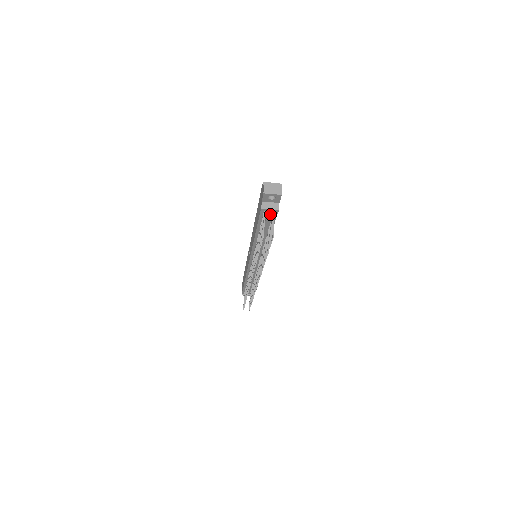
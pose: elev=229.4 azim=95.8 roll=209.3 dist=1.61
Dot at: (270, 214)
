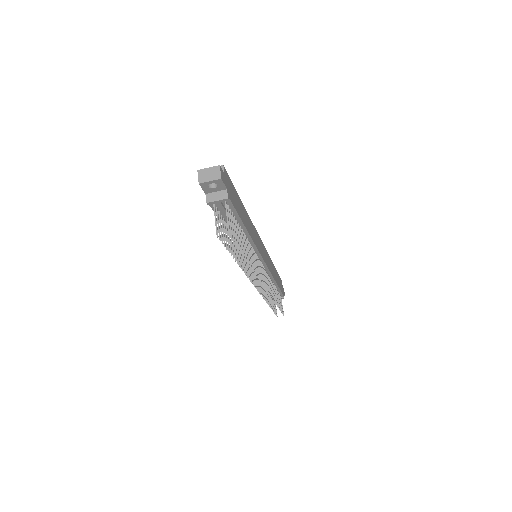
Dot at: (222, 206)
